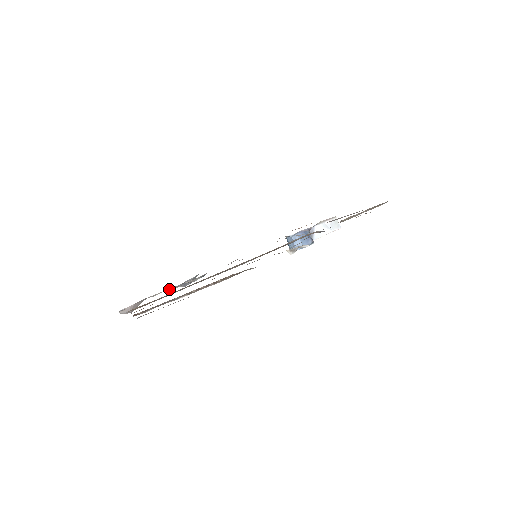
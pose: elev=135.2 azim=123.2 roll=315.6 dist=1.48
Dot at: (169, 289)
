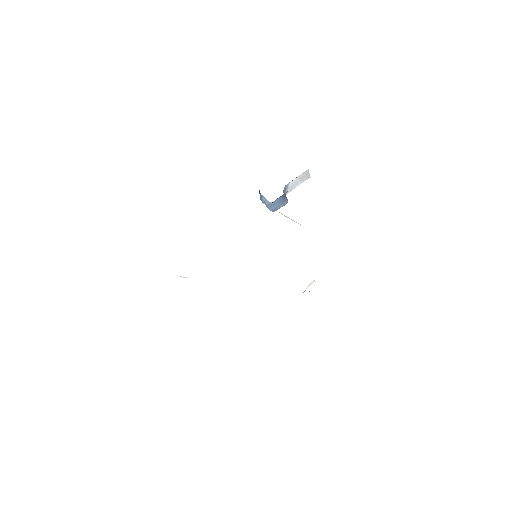
Dot at: occluded
